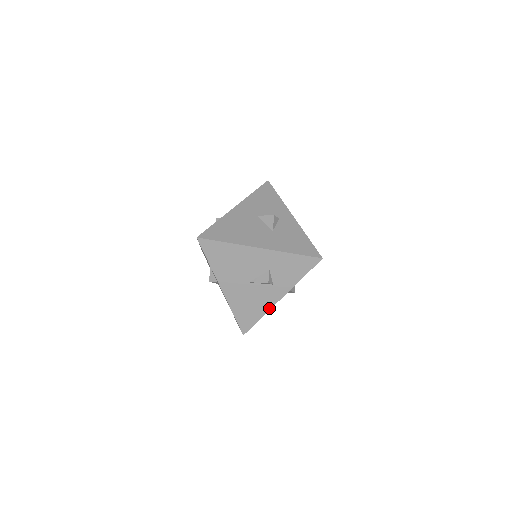
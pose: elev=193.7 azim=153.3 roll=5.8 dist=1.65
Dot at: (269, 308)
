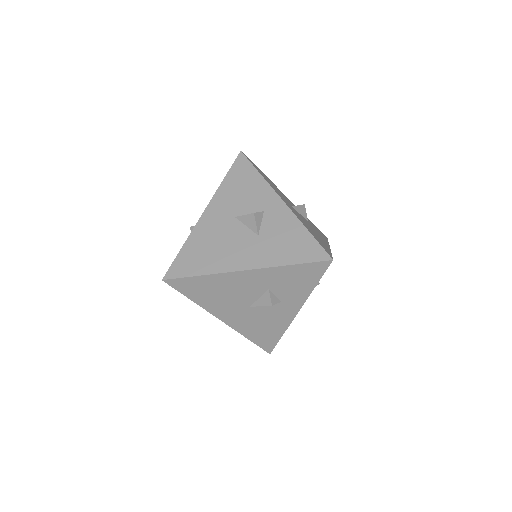
Dot at: (287, 324)
